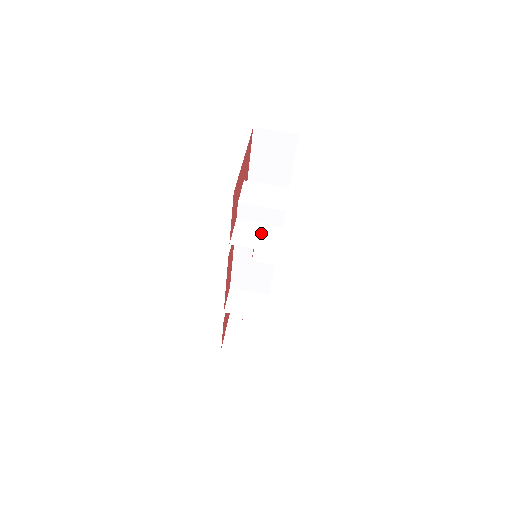
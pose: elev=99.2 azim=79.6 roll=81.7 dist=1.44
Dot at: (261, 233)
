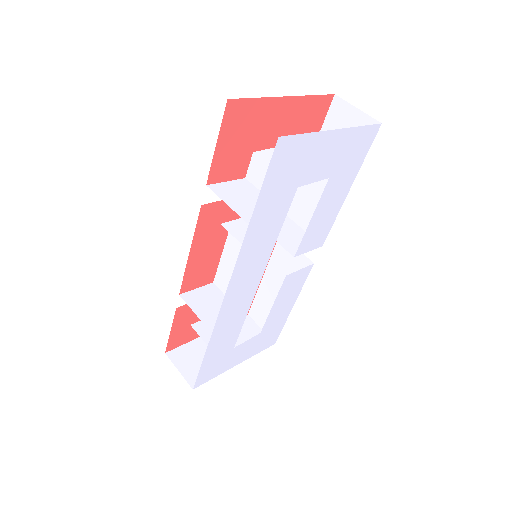
Dot at: (255, 201)
